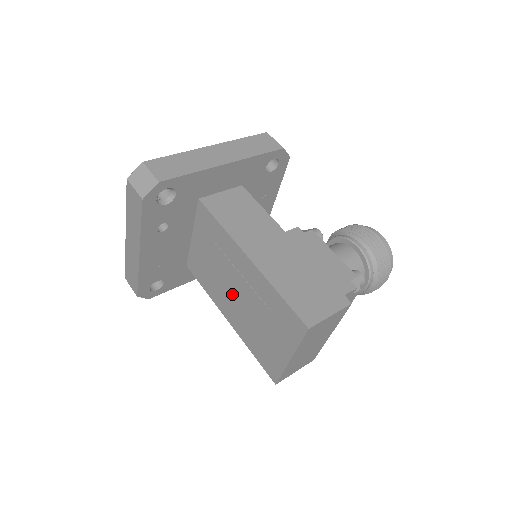
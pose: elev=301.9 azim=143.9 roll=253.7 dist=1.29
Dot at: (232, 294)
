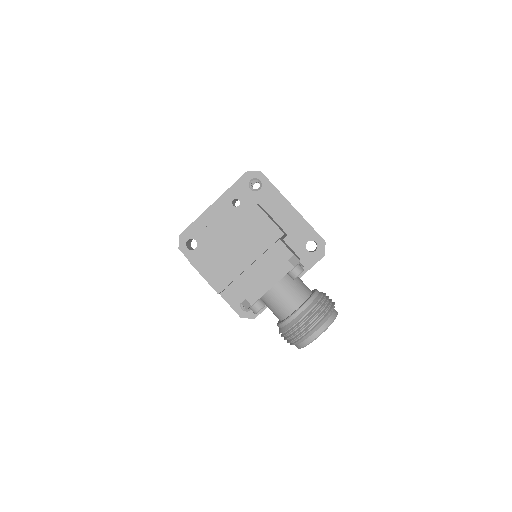
Dot at: occluded
